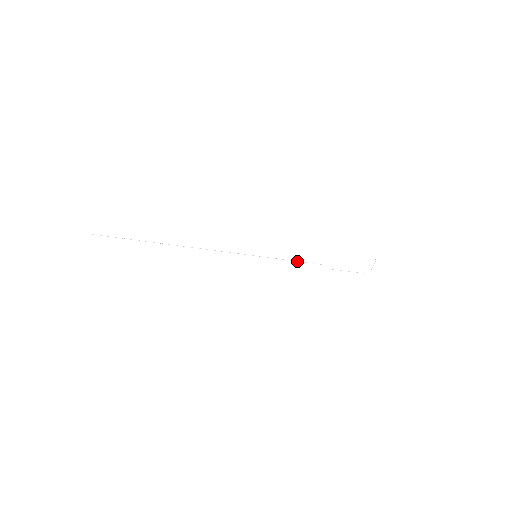
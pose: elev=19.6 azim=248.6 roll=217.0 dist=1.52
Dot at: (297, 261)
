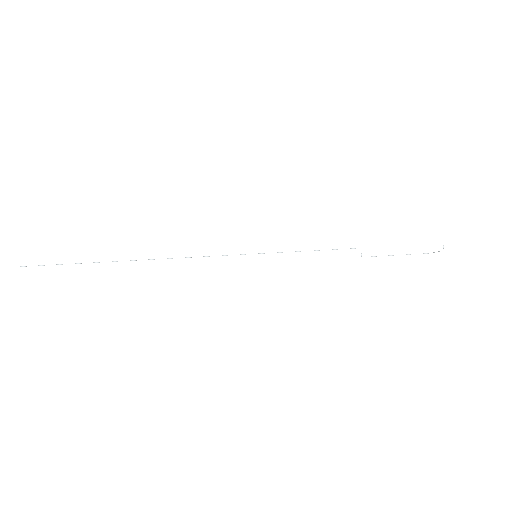
Dot at: (319, 250)
